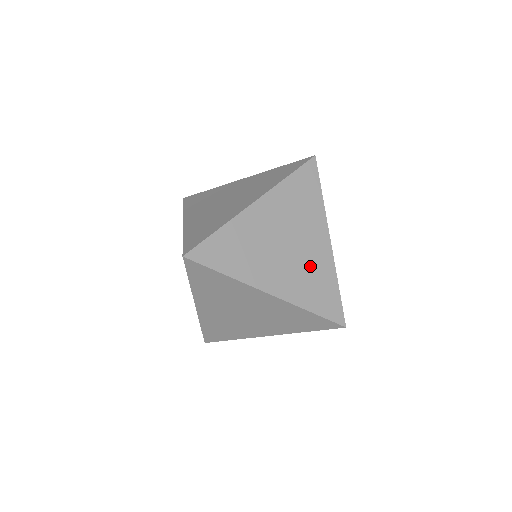
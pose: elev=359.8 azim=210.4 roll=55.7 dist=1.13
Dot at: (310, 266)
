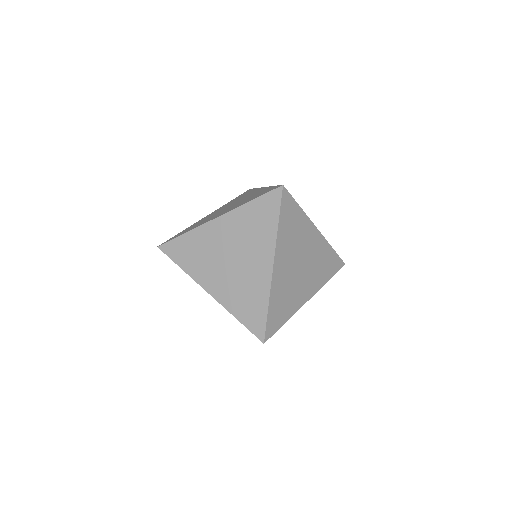
Dot at: (247, 282)
